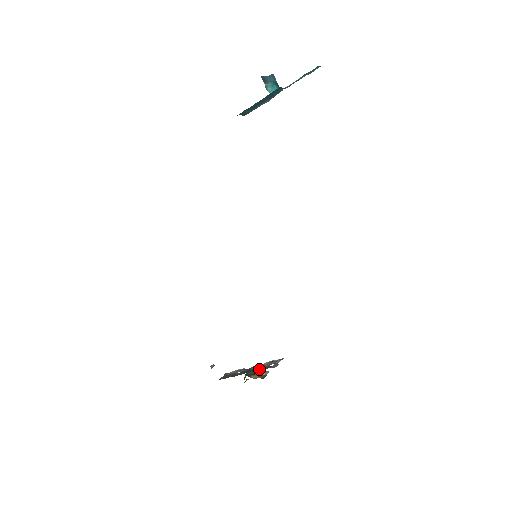
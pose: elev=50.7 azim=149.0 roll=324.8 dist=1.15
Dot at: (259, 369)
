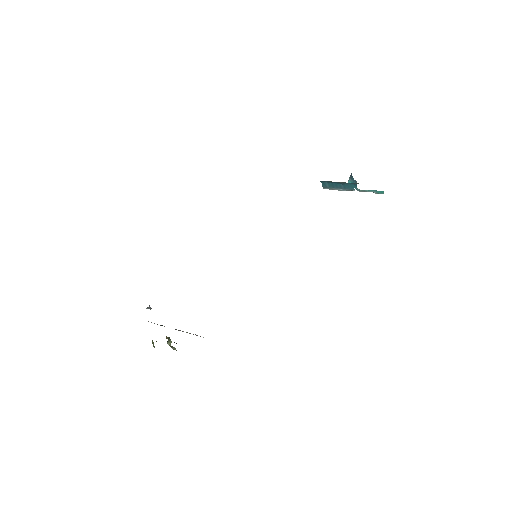
Dot at: occluded
